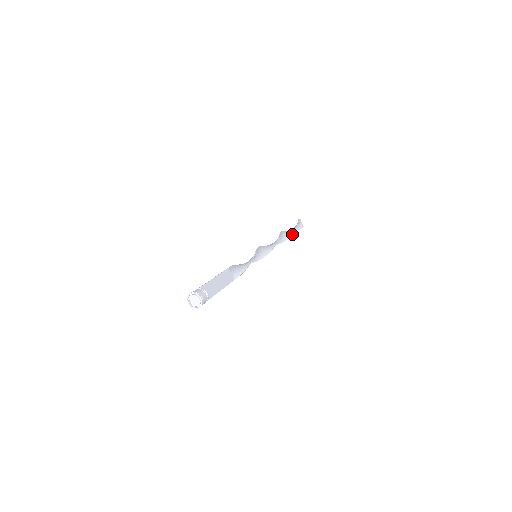
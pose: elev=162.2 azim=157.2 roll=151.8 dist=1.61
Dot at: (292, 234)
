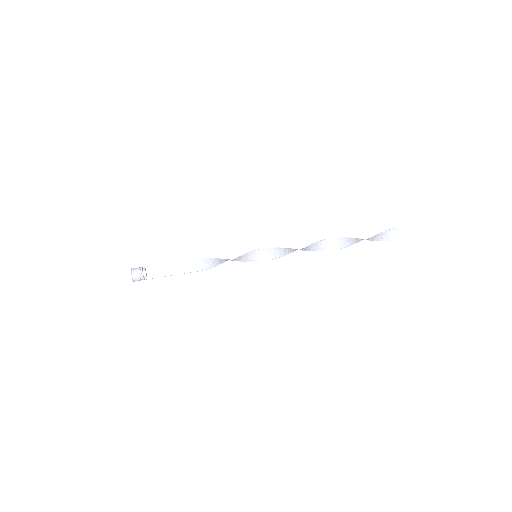
Dot at: (353, 243)
